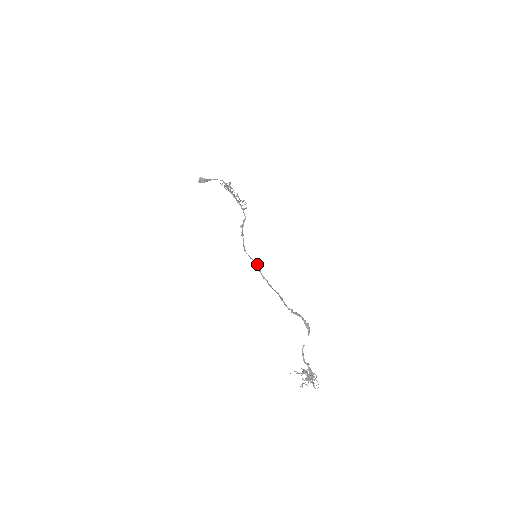
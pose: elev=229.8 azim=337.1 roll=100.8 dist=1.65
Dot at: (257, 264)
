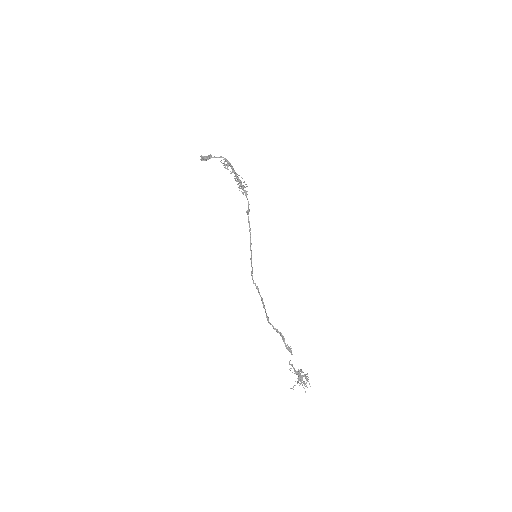
Dot at: (251, 274)
